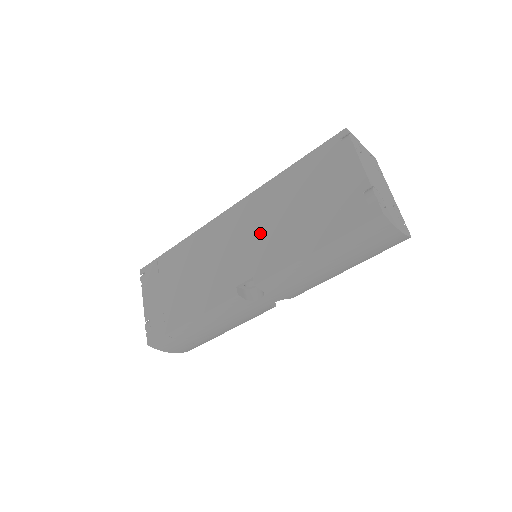
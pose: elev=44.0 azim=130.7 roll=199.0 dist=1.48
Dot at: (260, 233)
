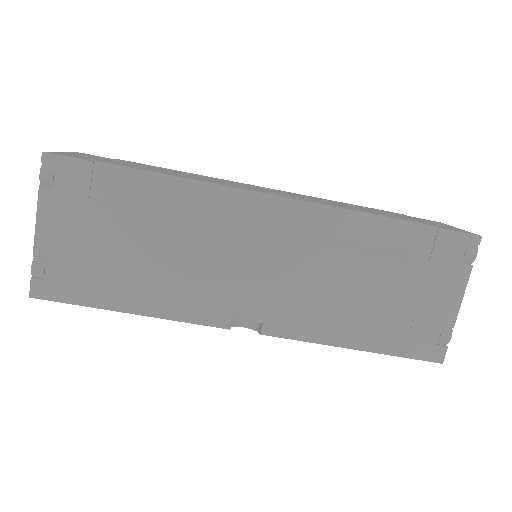
Dot at: (304, 275)
